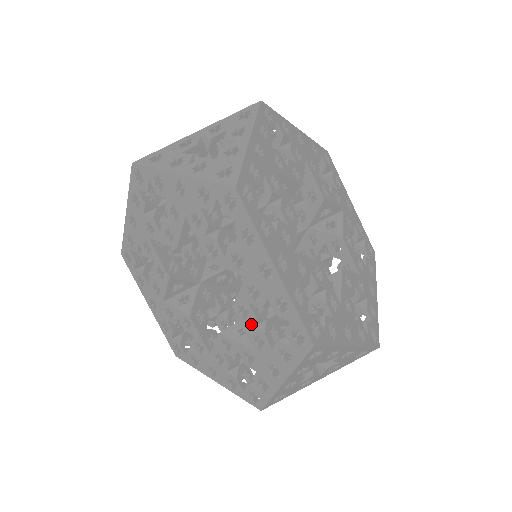
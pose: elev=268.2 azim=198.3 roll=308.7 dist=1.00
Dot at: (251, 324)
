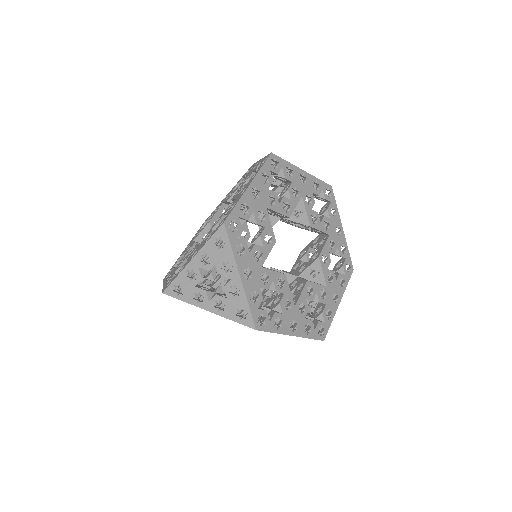
Dot at: (213, 227)
